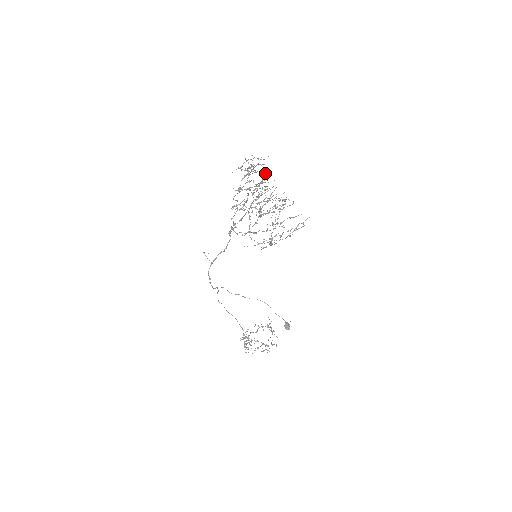
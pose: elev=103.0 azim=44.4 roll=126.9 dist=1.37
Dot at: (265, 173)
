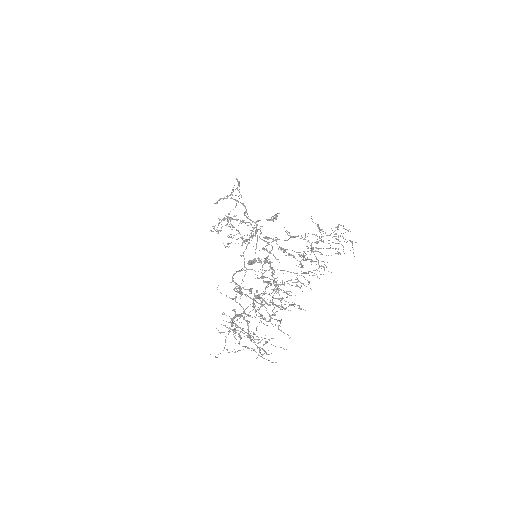
Dot at: (324, 267)
